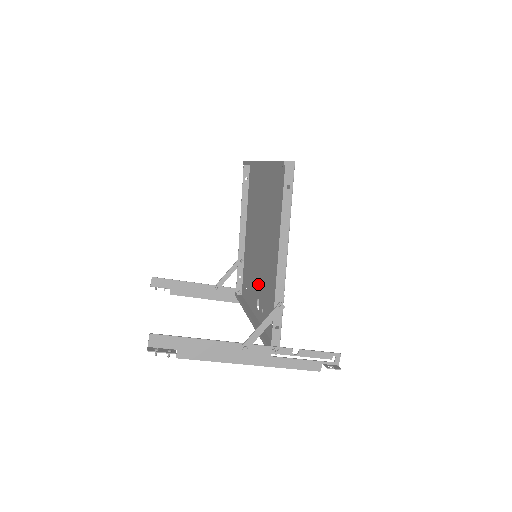
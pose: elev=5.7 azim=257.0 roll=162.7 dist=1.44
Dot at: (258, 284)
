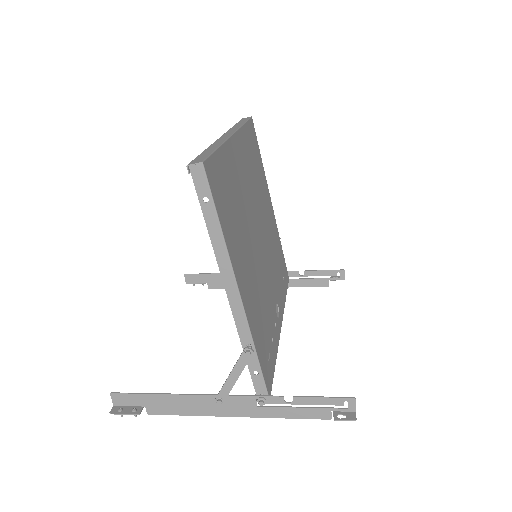
Dot at: (271, 286)
